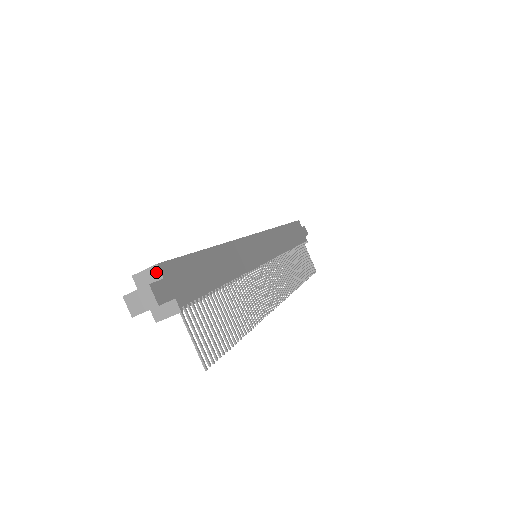
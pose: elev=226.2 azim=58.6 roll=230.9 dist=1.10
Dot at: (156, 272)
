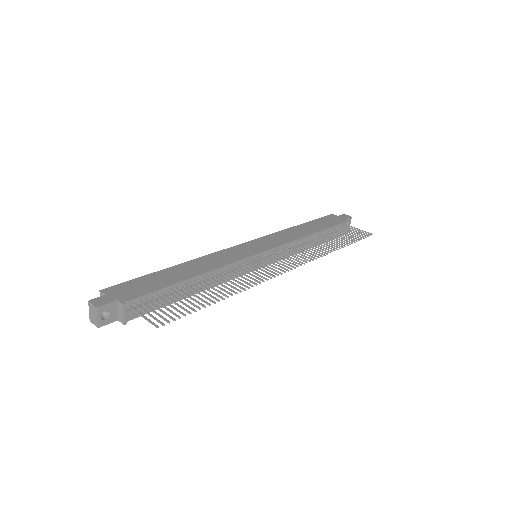
Dot at: (102, 295)
